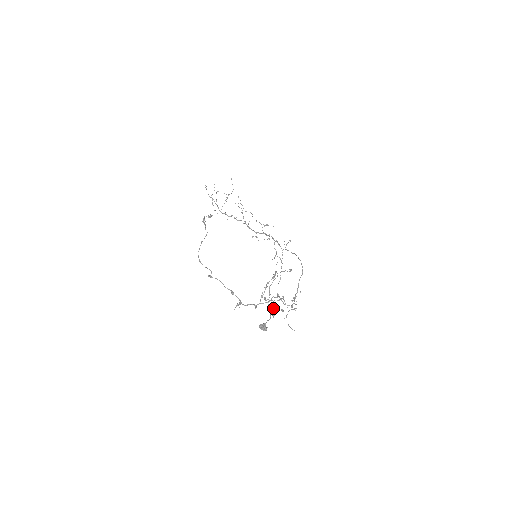
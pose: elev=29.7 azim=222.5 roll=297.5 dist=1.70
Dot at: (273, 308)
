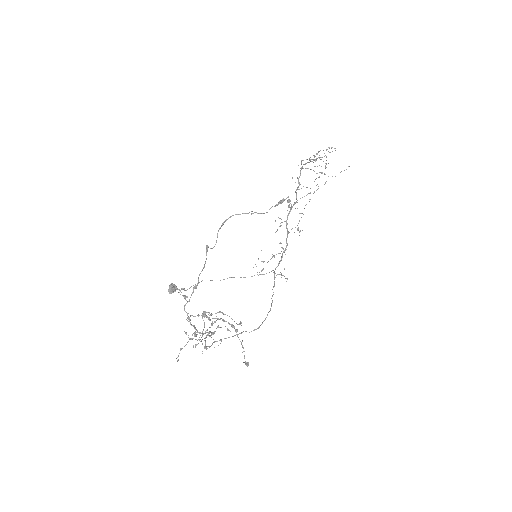
Dot at: occluded
